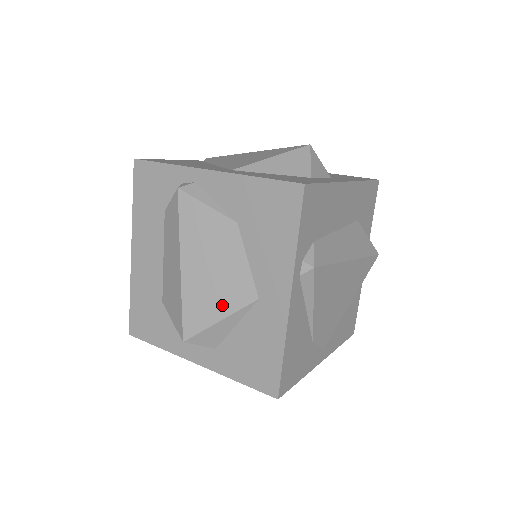
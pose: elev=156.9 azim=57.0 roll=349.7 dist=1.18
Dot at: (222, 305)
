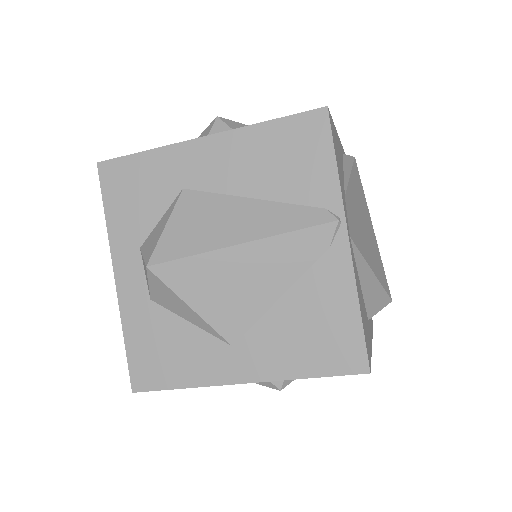
Dot at: occluded
